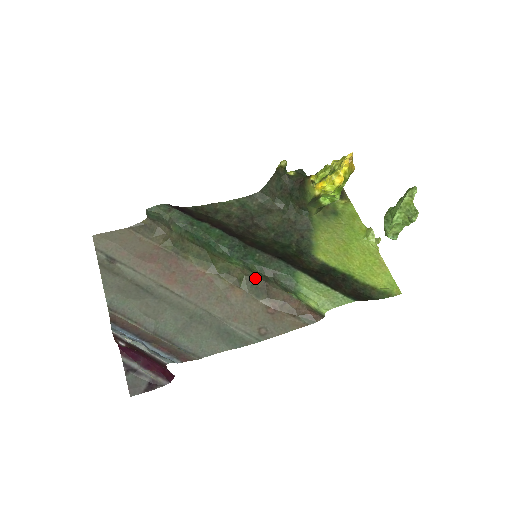
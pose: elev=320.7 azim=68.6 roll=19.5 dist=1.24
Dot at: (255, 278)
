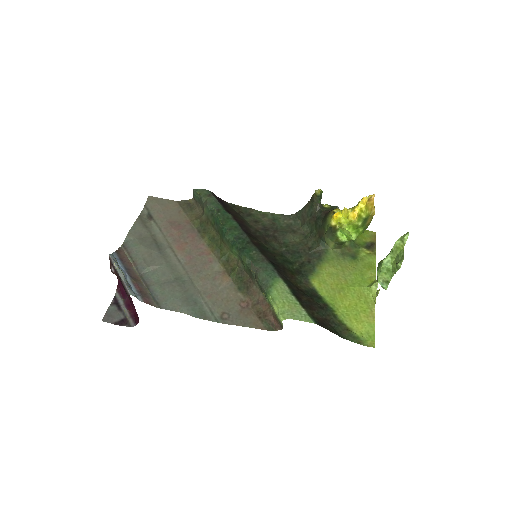
Dot at: (244, 272)
